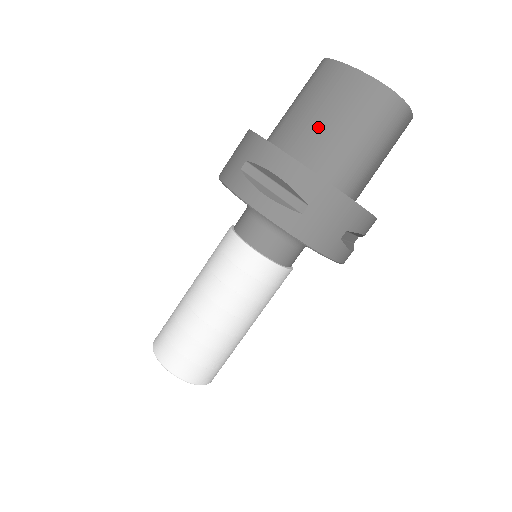
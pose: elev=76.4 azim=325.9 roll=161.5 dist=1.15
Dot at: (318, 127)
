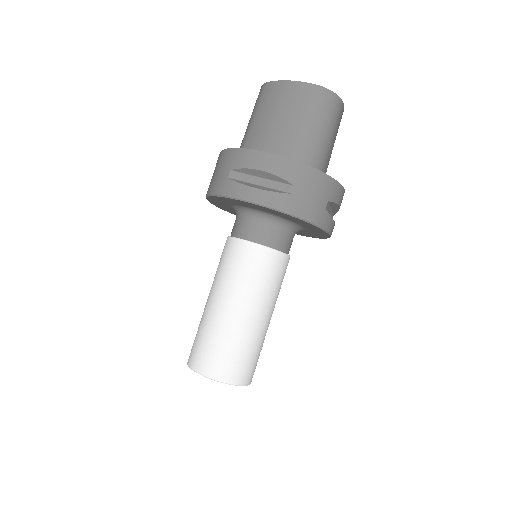
Dot at: (278, 130)
